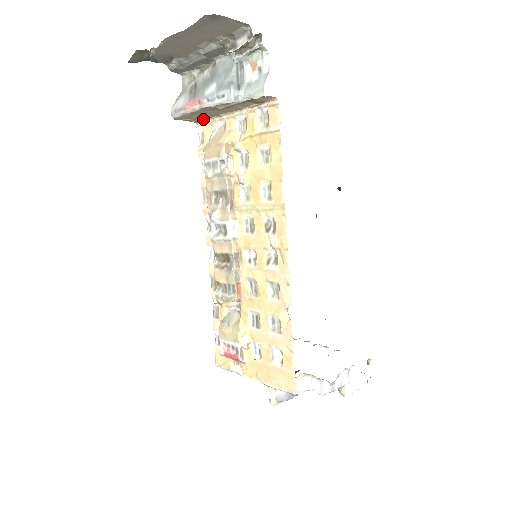
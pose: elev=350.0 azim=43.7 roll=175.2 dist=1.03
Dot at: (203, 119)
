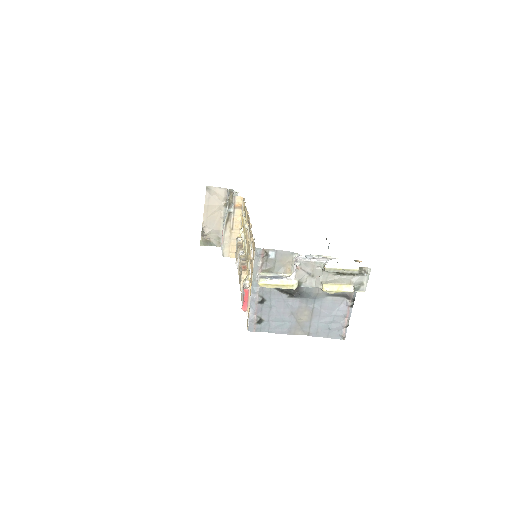
Dot at: occluded
